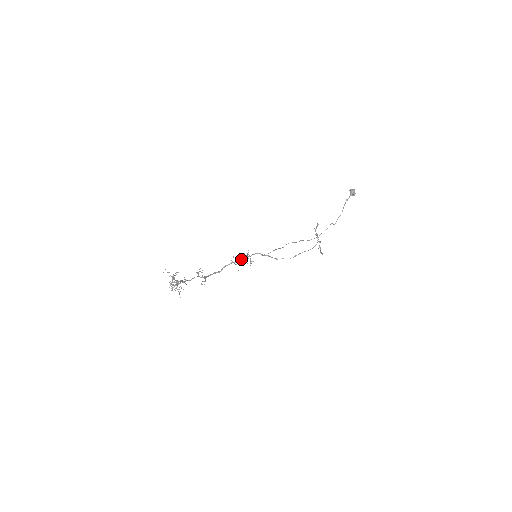
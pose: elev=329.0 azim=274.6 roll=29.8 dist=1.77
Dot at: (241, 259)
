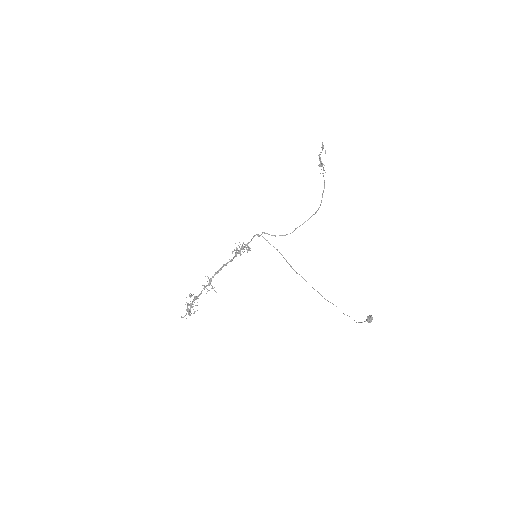
Dot at: (239, 251)
